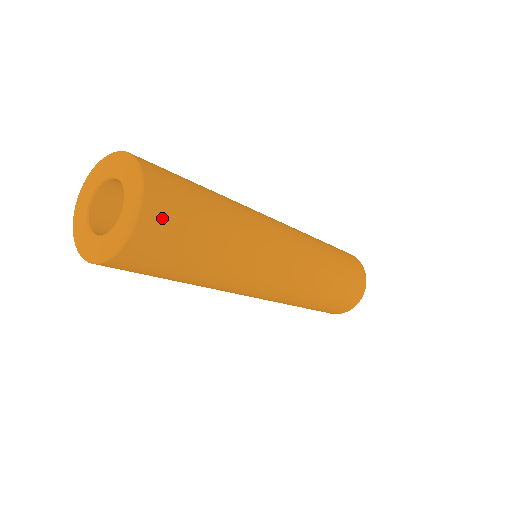
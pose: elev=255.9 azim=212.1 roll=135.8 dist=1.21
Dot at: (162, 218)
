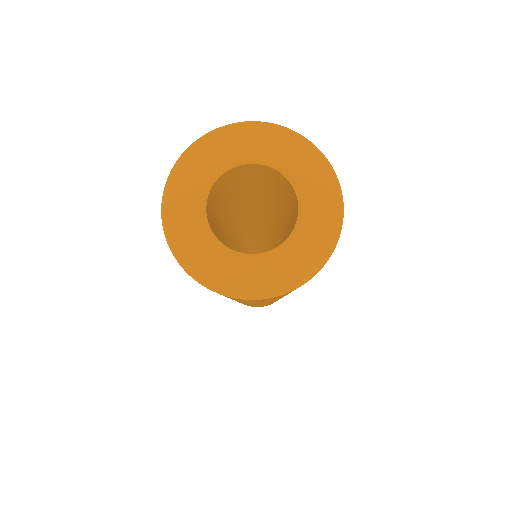
Dot at: occluded
